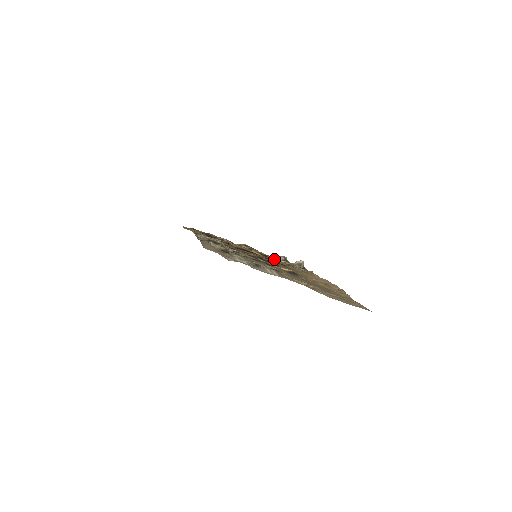
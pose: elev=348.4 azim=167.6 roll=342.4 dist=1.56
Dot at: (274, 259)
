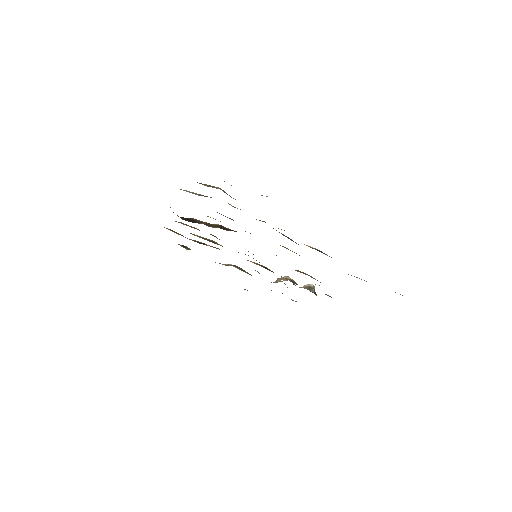
Dot at: occluded
